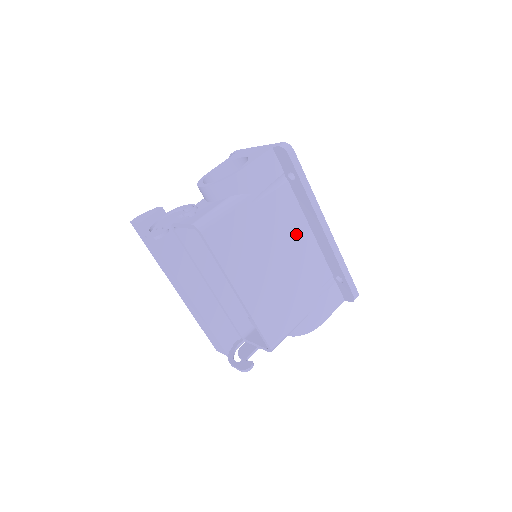
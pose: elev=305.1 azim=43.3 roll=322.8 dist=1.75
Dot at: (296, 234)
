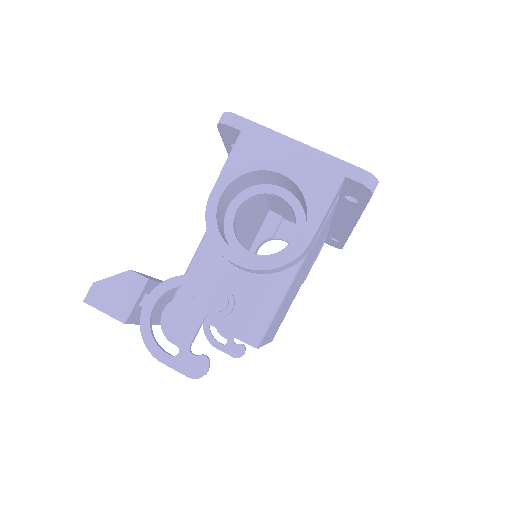
Dot at: (321, 238)
